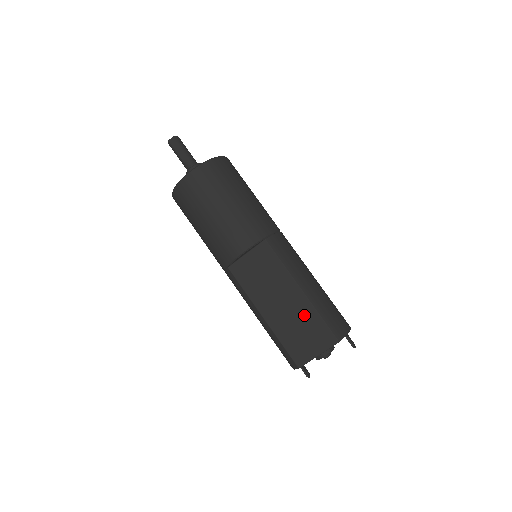
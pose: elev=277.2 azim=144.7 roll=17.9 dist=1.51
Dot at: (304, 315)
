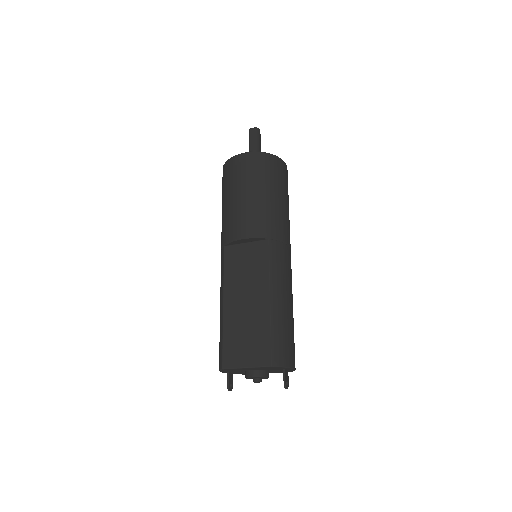
Dot at: (258, 323)
